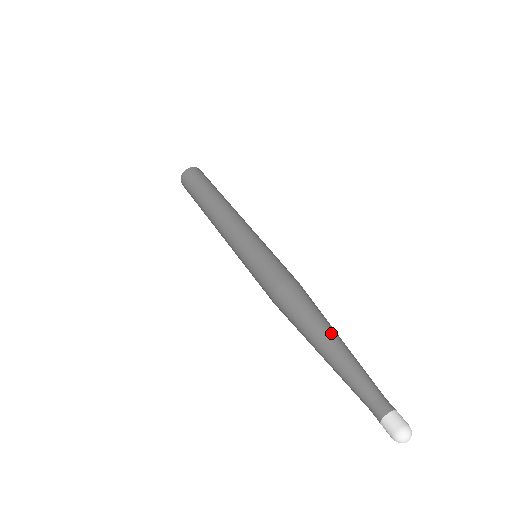
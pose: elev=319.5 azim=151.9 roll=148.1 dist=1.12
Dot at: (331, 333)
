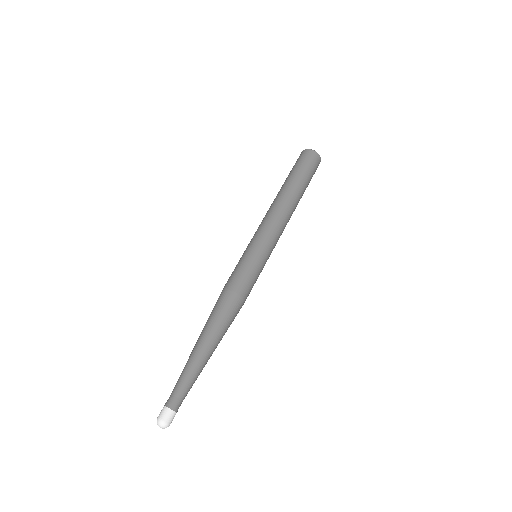
Dot at: (208, 344)
